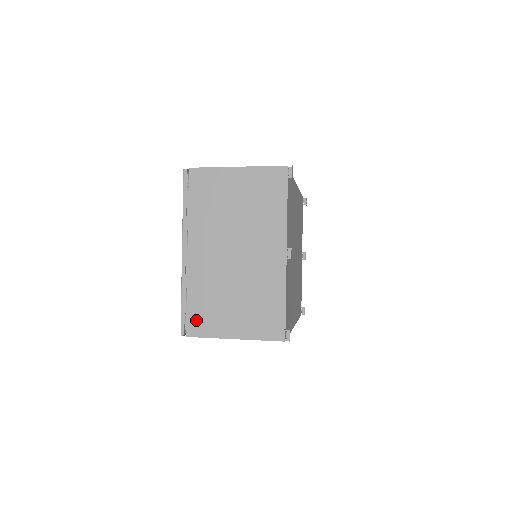
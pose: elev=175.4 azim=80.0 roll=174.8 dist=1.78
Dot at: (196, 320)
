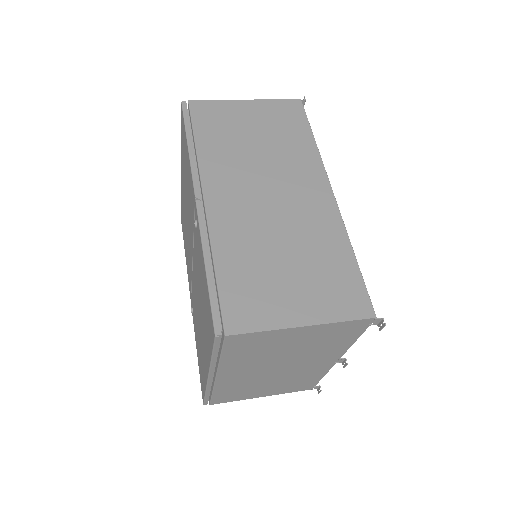
Dot at: (222, 399)
